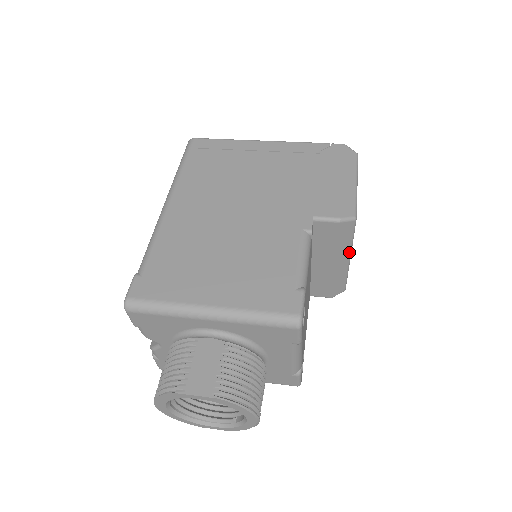
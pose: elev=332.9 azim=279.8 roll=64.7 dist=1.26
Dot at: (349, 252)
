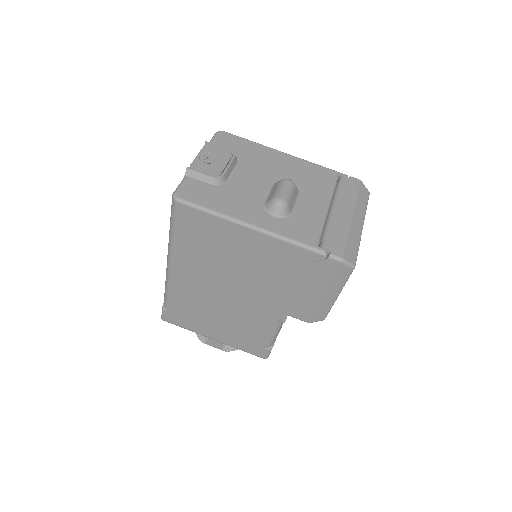
Dot at: occluded
